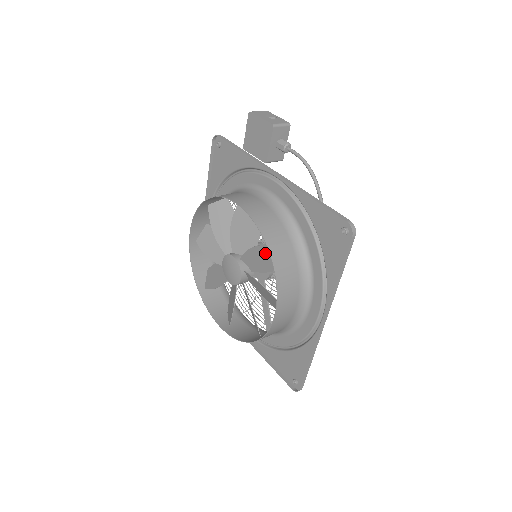
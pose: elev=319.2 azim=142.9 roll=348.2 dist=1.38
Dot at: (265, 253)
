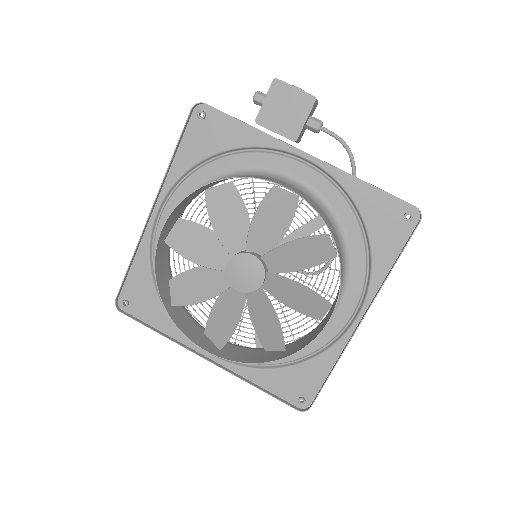
Dot at: (311, 246)
